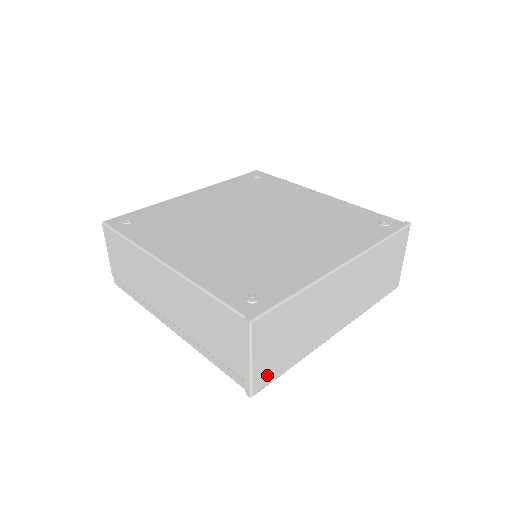
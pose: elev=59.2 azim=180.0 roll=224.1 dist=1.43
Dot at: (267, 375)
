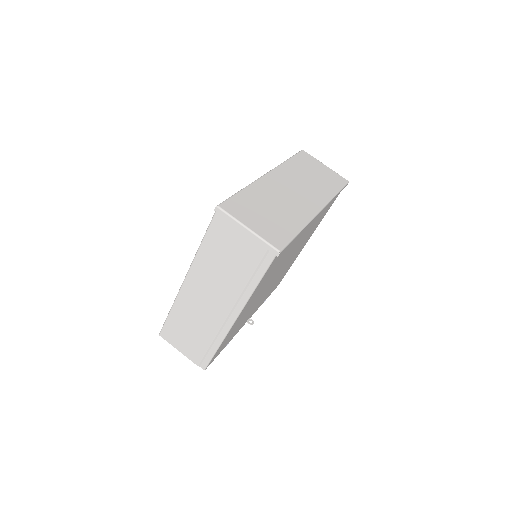
Dot at: (277, 237)
